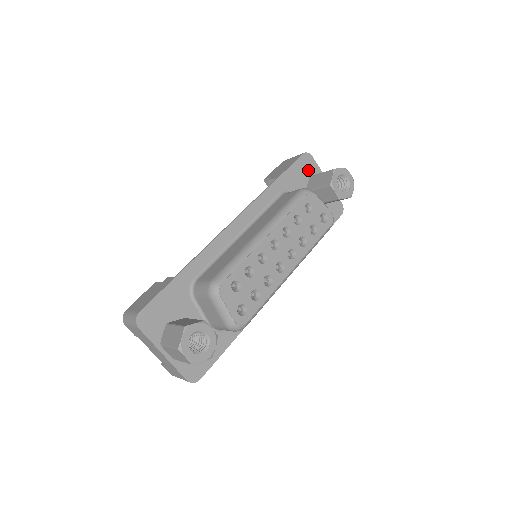
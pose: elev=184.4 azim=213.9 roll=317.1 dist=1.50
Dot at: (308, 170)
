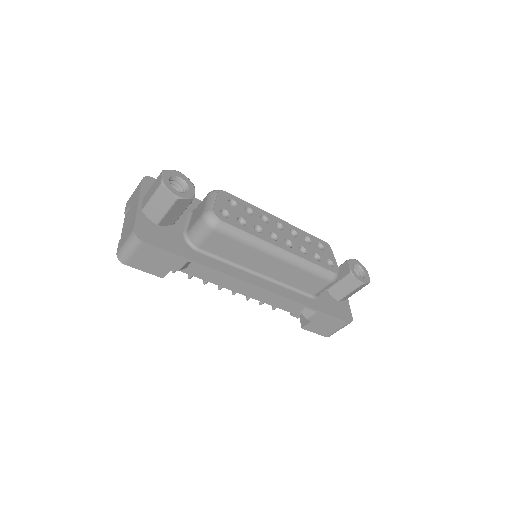
Dot at: occluded
